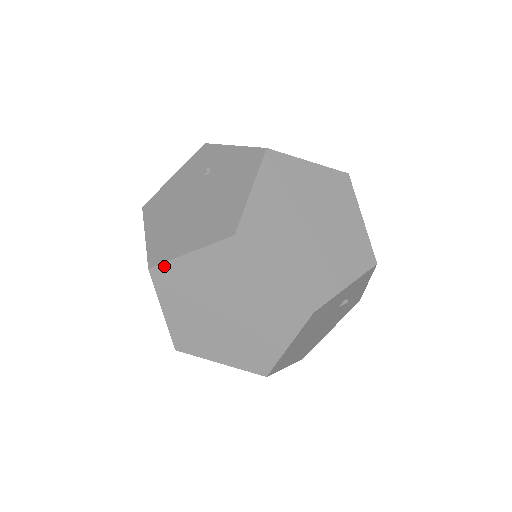
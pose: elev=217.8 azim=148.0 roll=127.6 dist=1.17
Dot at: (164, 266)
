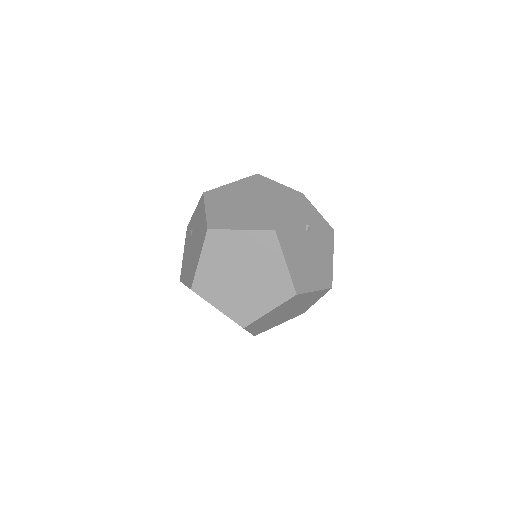
Dot at: (196, 280)
